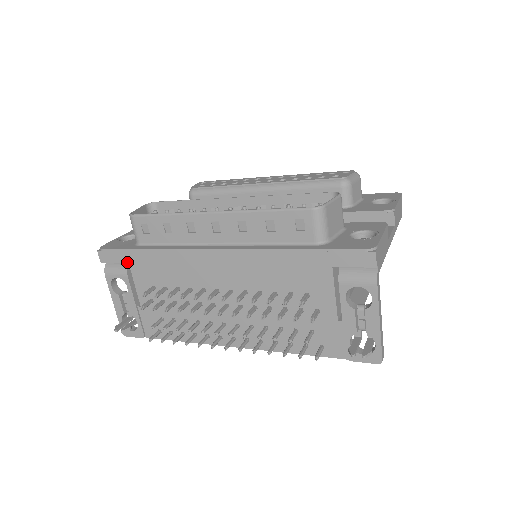
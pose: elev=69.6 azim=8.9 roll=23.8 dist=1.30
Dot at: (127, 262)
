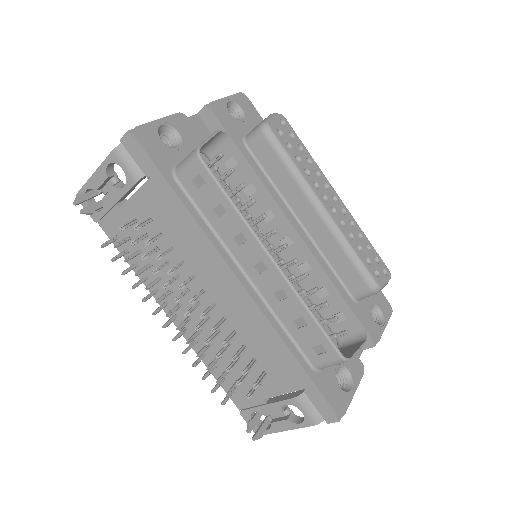
Dot at: (148, 178)
